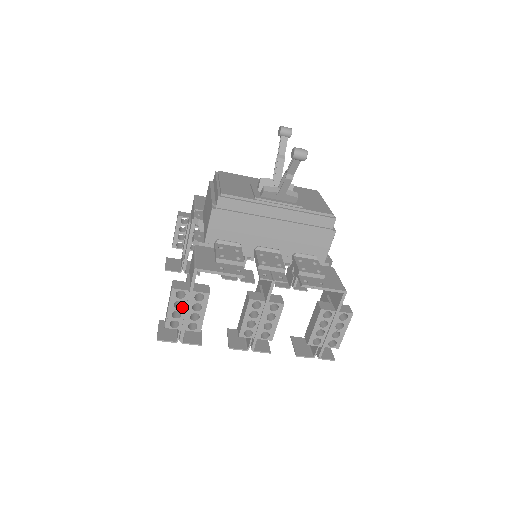
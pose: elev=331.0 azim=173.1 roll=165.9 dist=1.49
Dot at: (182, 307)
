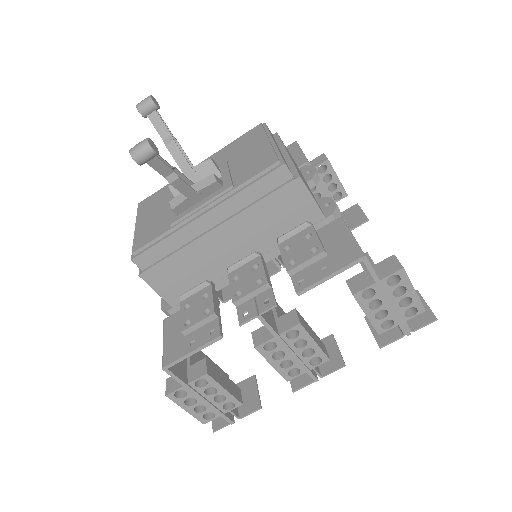
Dot at: (196, 401)
